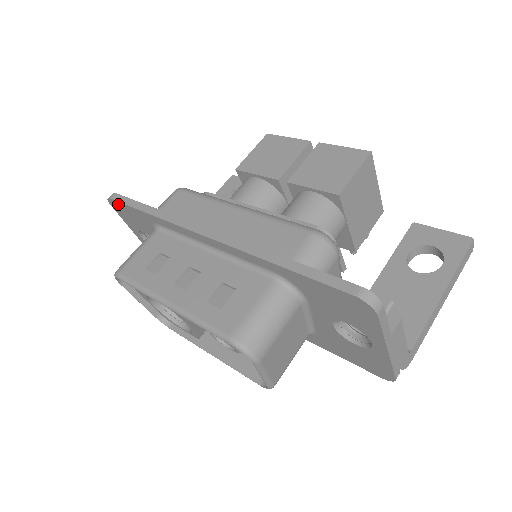
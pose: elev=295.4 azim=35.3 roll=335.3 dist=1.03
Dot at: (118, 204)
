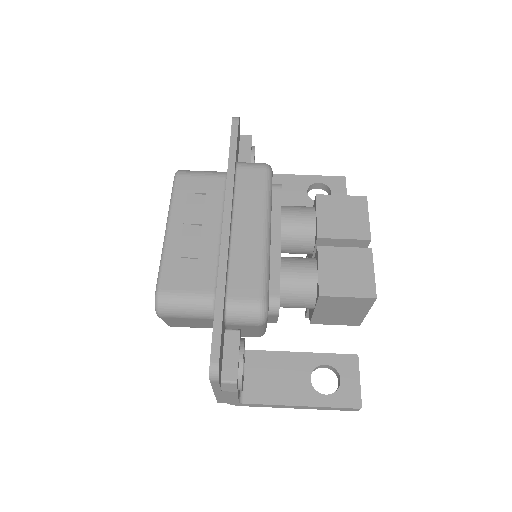
Dot at: (232, 129)
